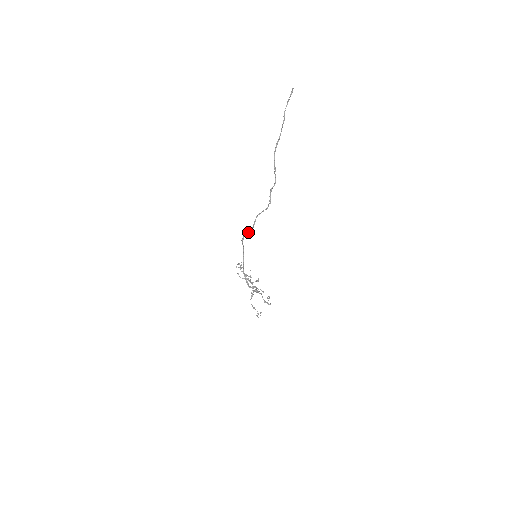
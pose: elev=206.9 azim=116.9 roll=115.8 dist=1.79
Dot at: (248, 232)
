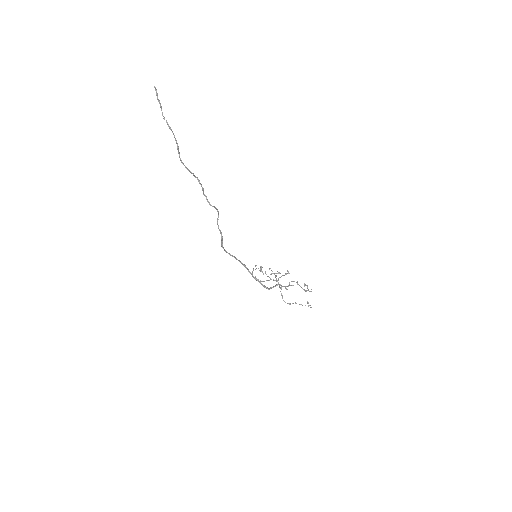
Dot at: (221, 242)
